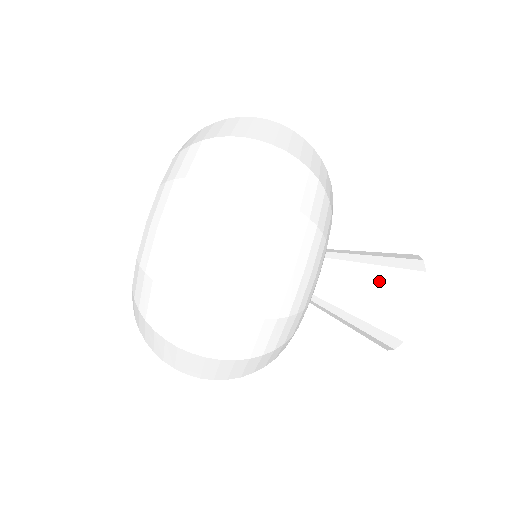
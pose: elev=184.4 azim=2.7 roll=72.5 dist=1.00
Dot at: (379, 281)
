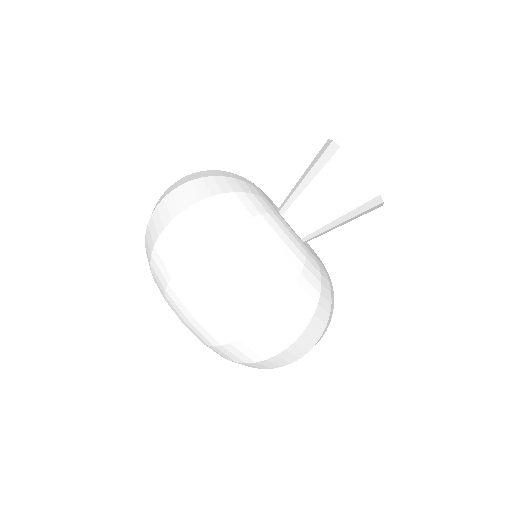
Dot at: (334, 196)
